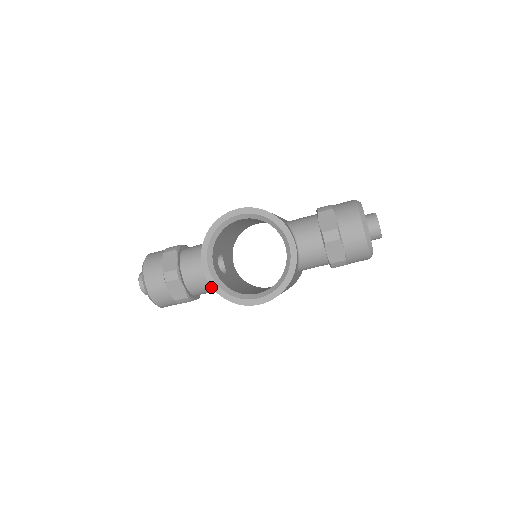
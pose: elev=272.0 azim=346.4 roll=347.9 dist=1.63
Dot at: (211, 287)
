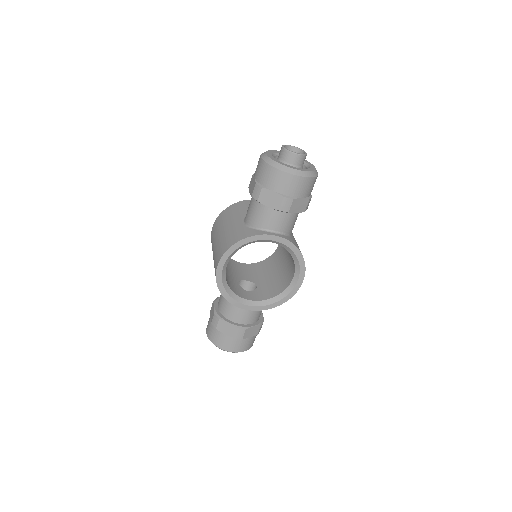
Dot at: occluded
